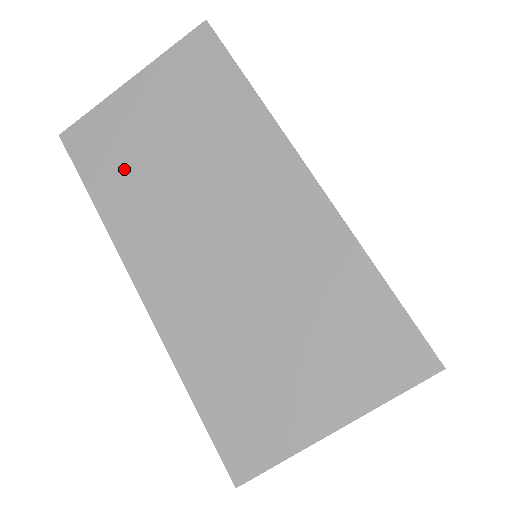
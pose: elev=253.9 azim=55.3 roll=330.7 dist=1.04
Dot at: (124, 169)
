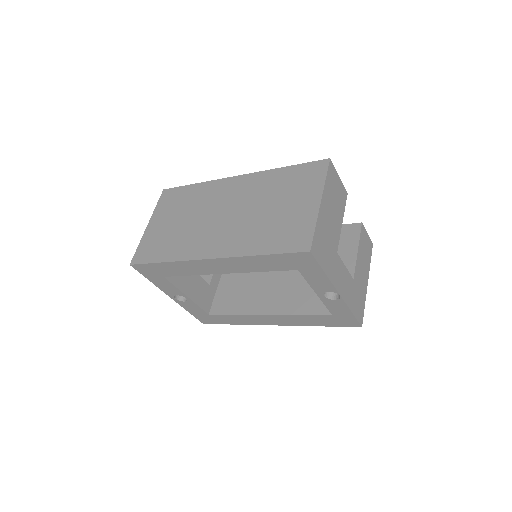
Dot at: (168, 242)
